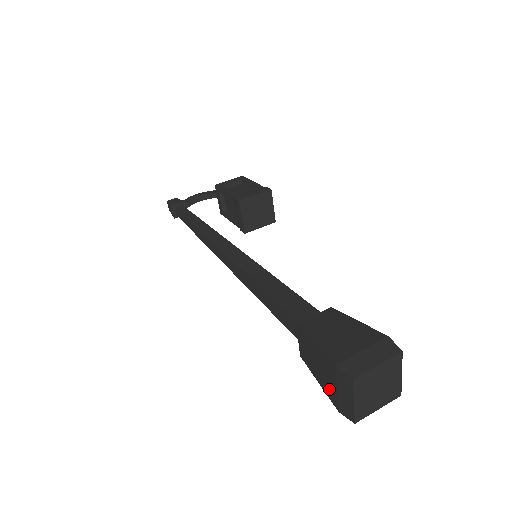
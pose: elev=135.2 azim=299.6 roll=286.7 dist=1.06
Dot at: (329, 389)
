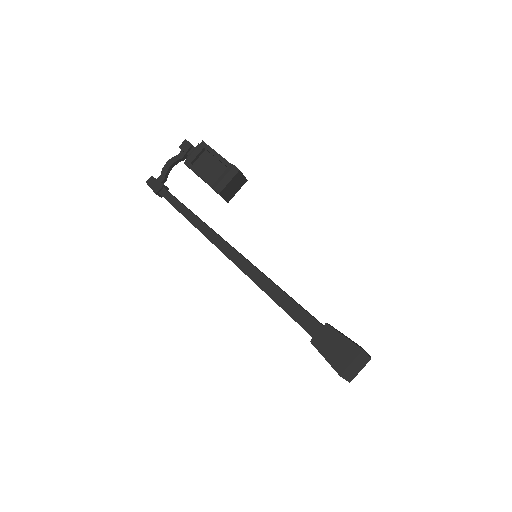
Dot at: occluded
